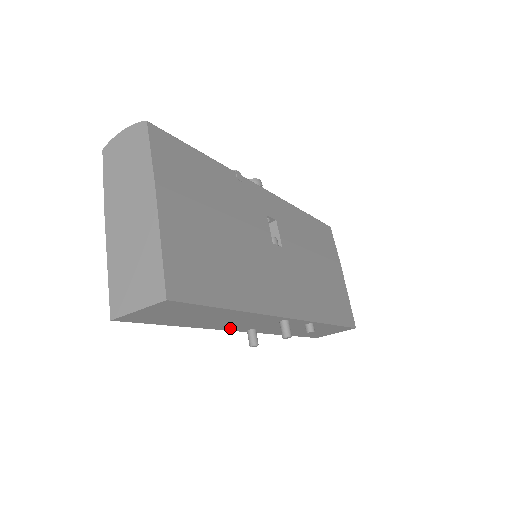
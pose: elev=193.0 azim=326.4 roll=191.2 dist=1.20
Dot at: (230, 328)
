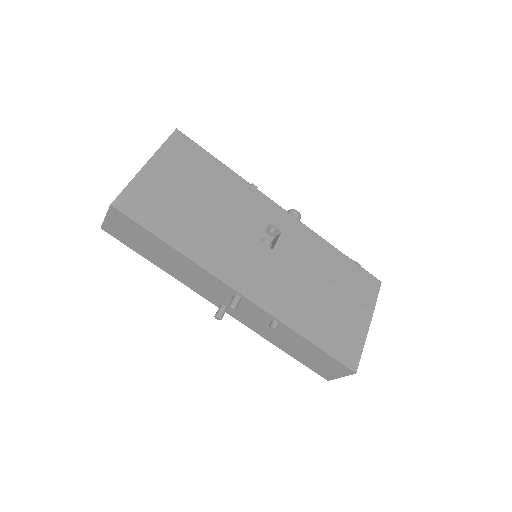
Dot at: (200, 291)
